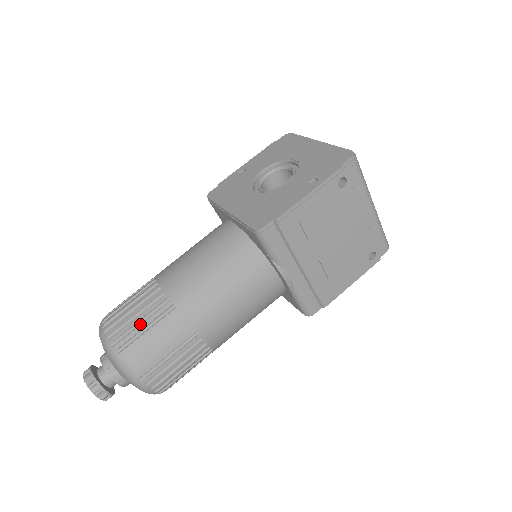
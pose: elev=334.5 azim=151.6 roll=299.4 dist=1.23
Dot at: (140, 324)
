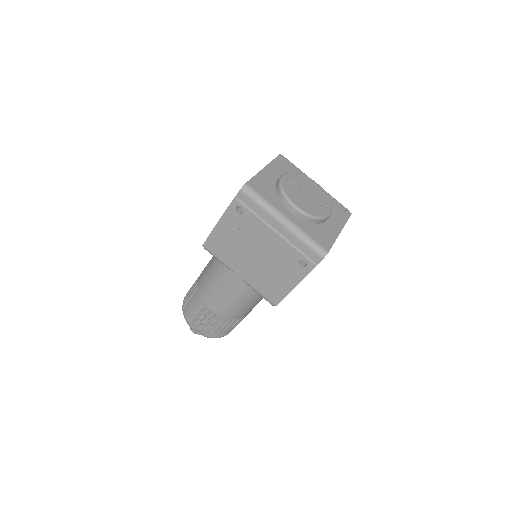
Dot at: occluded
